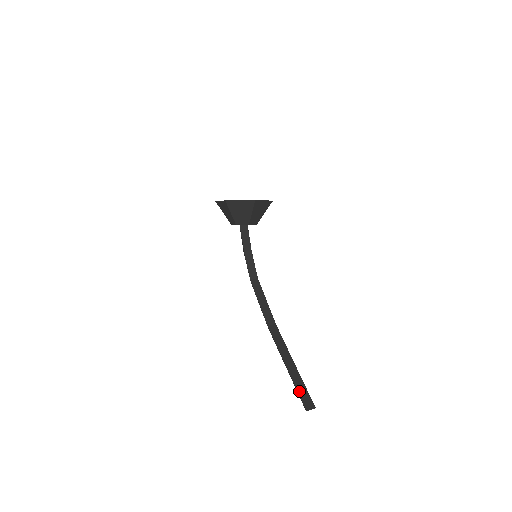
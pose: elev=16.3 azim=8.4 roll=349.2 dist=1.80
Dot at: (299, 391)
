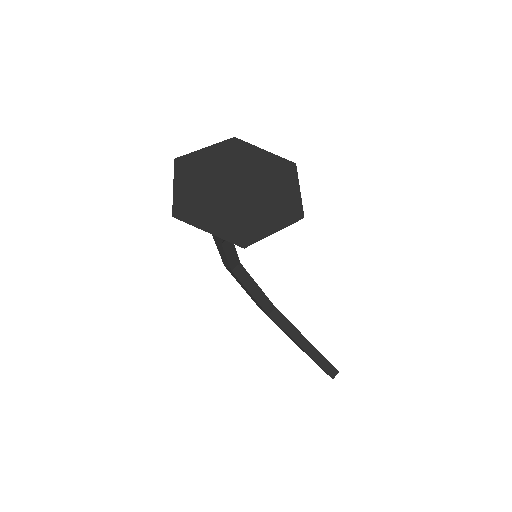
Dot at: (322, 366)
